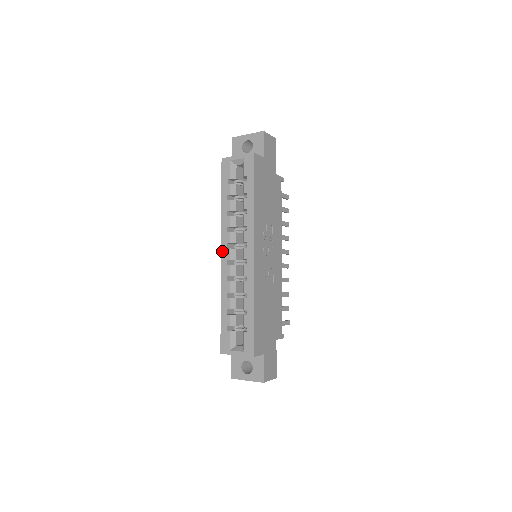
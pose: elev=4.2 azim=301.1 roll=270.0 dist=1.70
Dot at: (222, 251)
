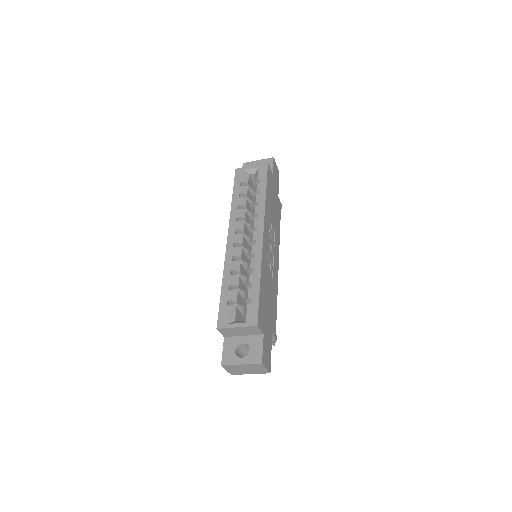
Dot at: (229, 236)
